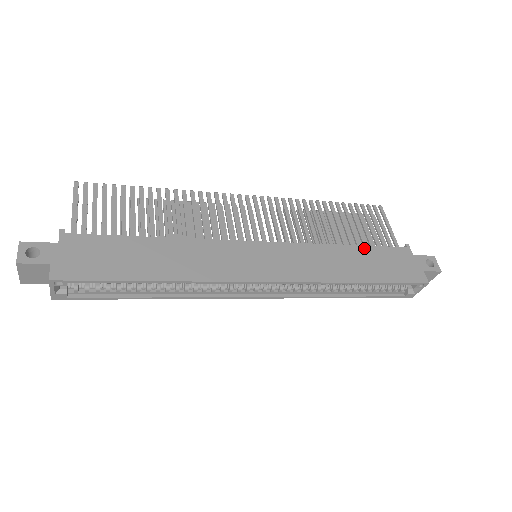
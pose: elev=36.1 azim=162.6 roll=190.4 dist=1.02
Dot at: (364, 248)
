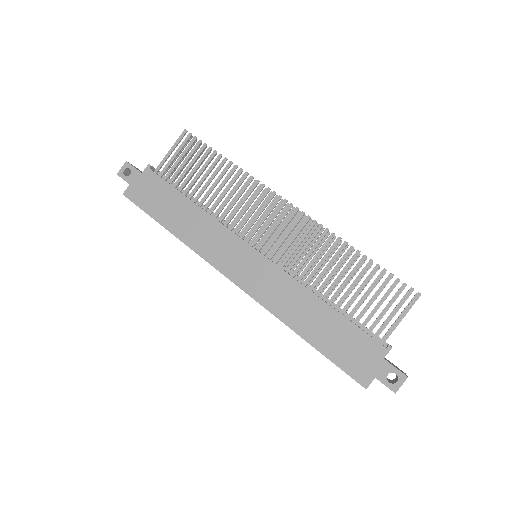
Dot at: (339, 316)
